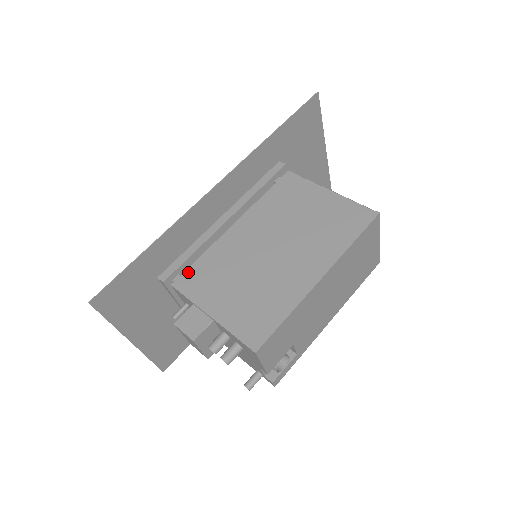
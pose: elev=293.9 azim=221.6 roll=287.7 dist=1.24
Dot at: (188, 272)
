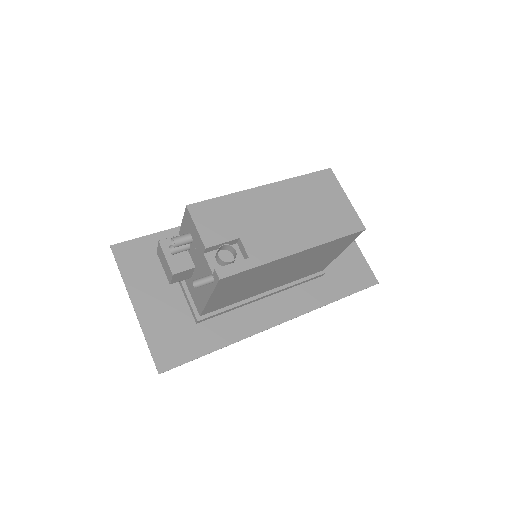
Dot at: occluded
